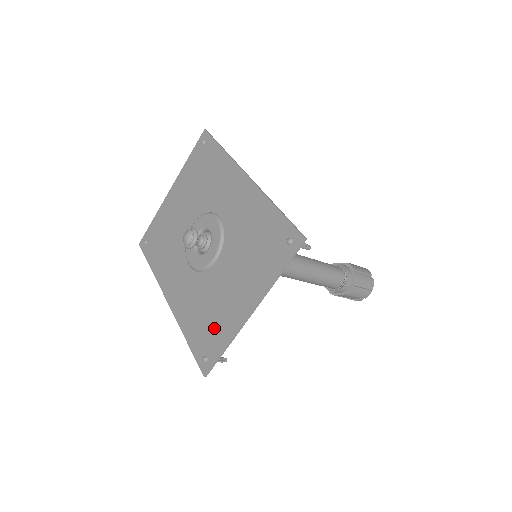
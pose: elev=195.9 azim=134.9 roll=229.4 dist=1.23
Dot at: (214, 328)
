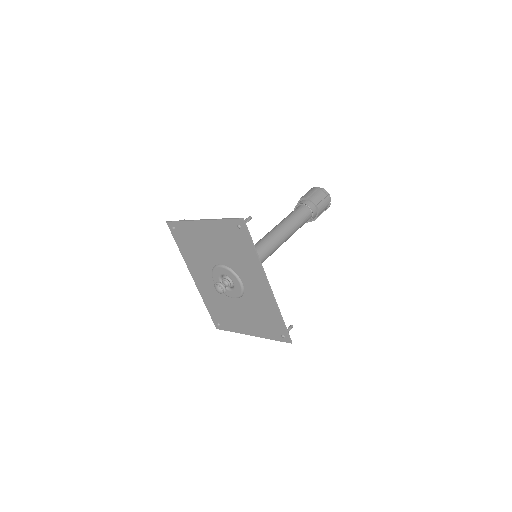
Dot at: (227, 320)
